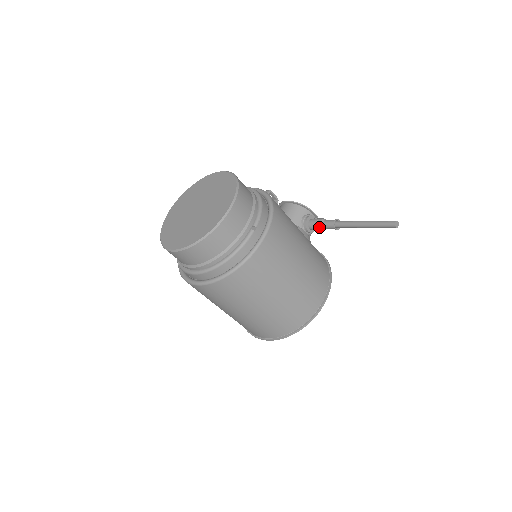
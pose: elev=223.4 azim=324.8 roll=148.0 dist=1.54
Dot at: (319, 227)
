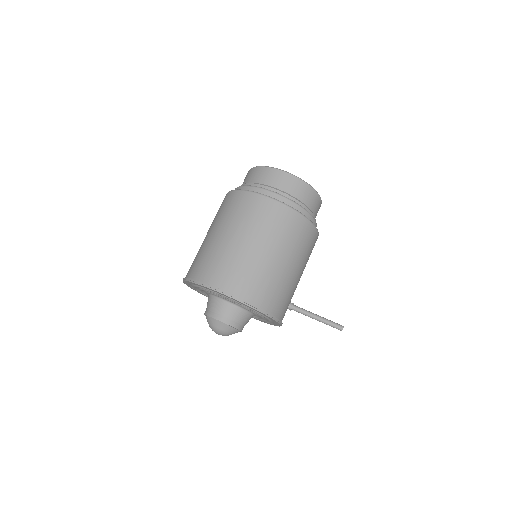
Dot at: occluded
